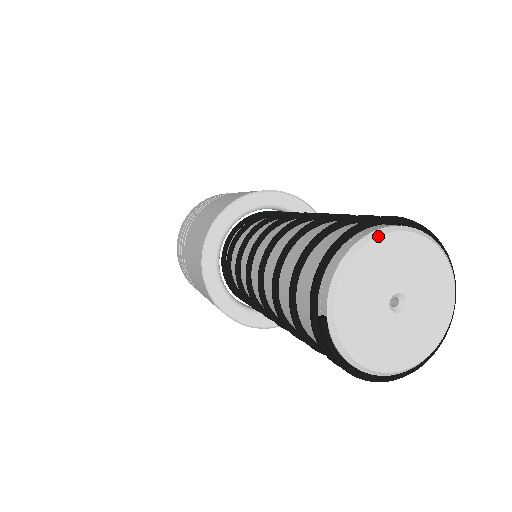
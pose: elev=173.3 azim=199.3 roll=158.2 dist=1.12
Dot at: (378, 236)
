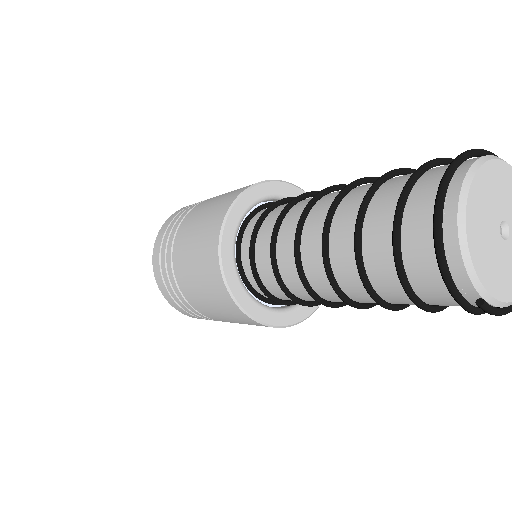
Dot at: (466, 205)
